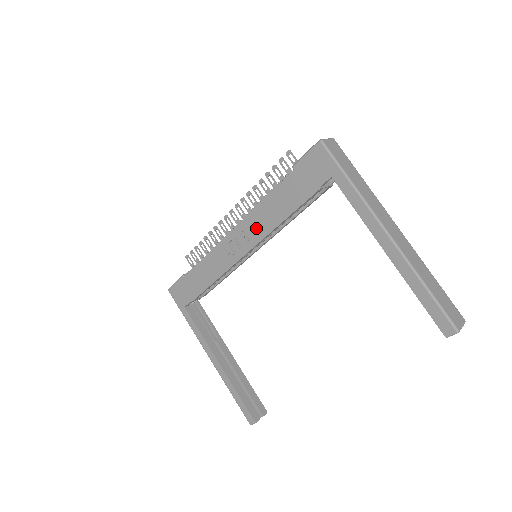
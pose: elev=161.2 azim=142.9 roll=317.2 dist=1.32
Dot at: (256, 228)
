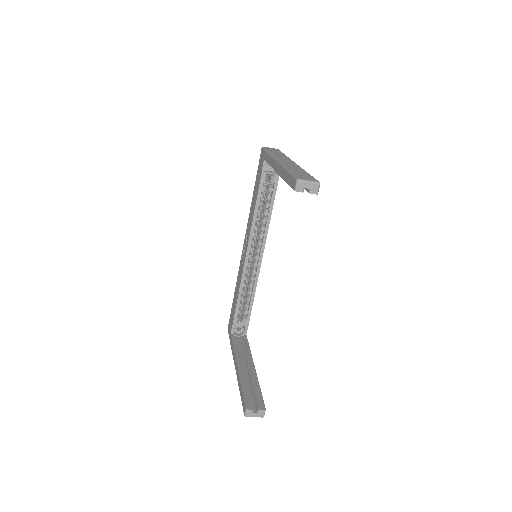
Dot at: (249, 229)
